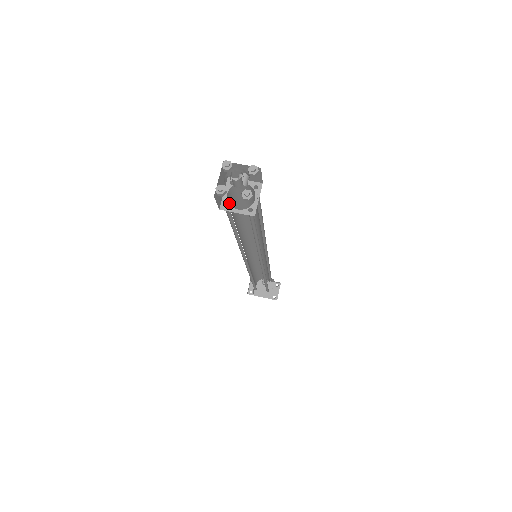
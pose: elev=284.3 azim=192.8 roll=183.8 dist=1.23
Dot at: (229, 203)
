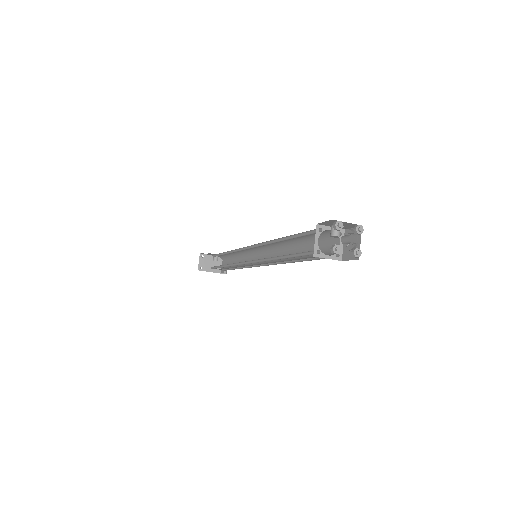
Dot at: occluded
